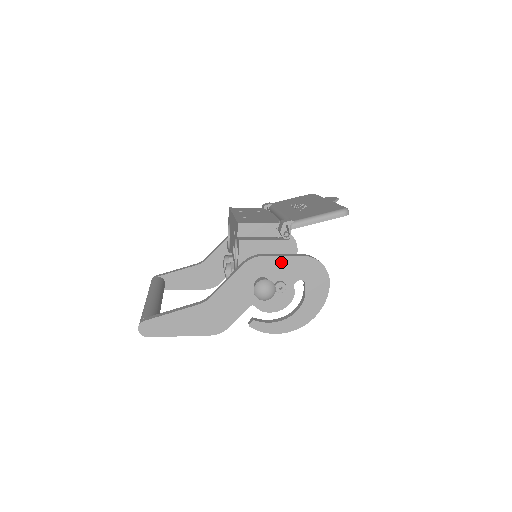
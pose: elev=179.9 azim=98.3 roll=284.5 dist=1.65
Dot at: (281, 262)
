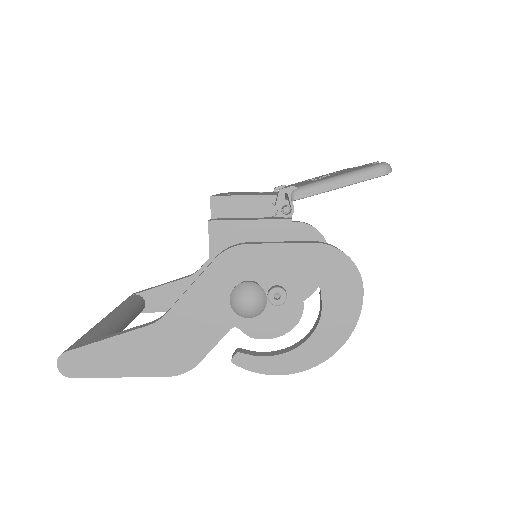
Dot at: (277, 254)
